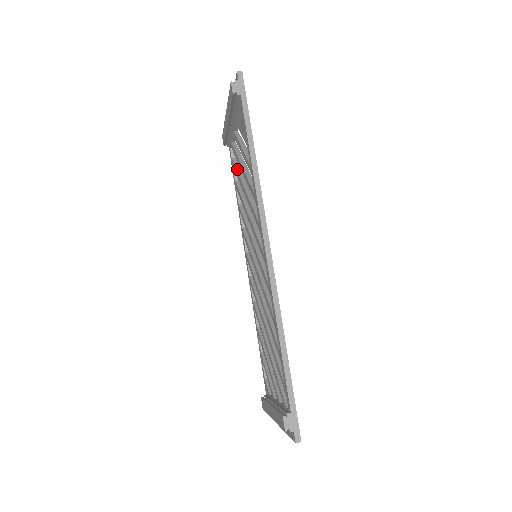
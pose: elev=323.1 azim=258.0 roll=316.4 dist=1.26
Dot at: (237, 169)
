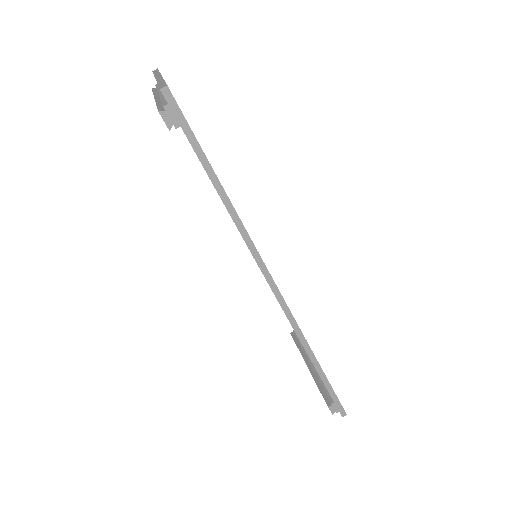
Dot at: occluded
